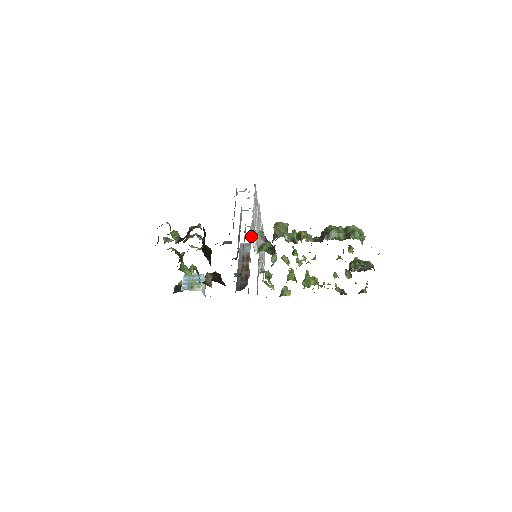
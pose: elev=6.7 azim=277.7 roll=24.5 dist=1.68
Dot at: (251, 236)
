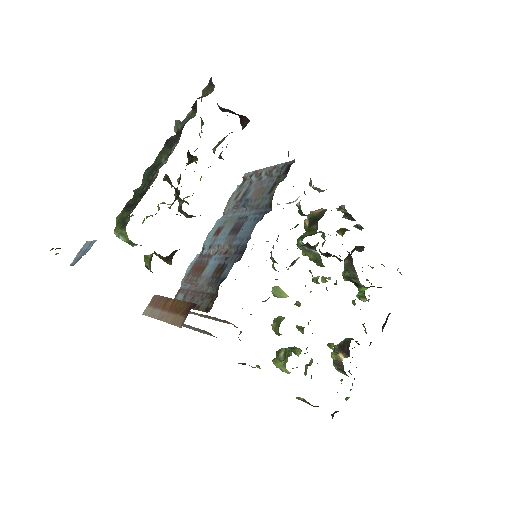
Dot at: occluded
